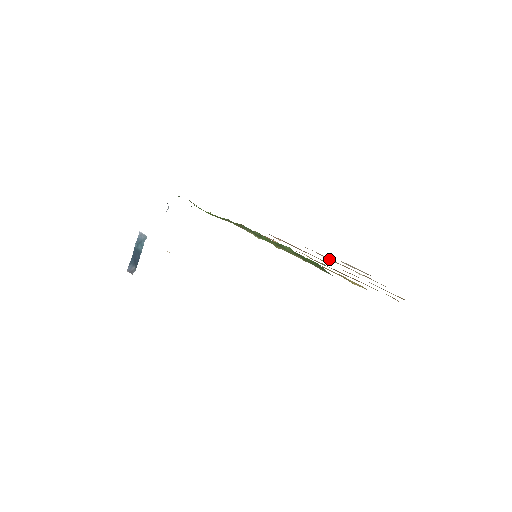
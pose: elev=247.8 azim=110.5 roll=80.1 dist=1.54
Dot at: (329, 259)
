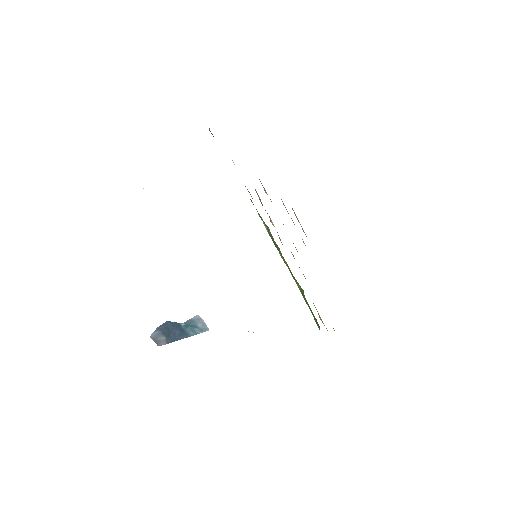
Dot at: (288, 213)
